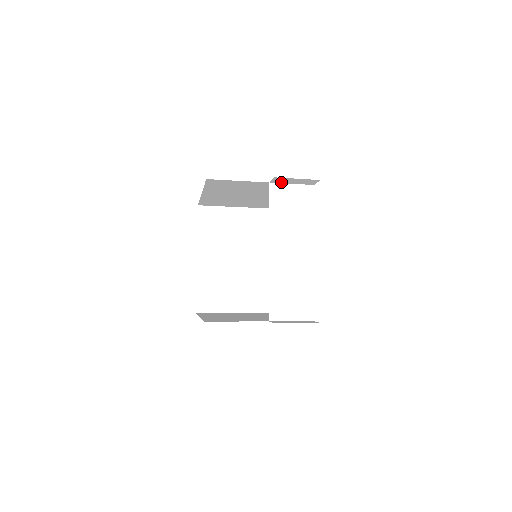
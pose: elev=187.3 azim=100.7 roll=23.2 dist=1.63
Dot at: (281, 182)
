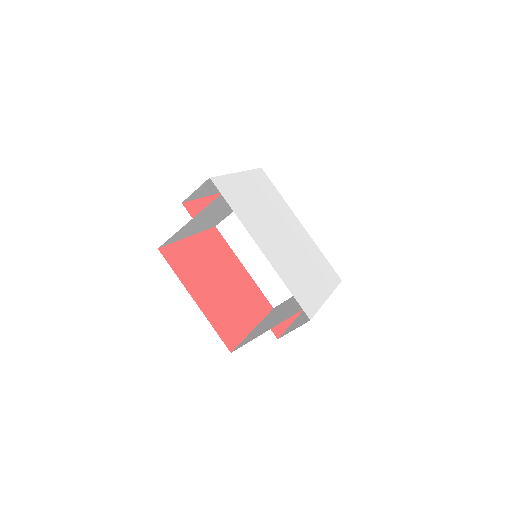
Dot at: occluded
